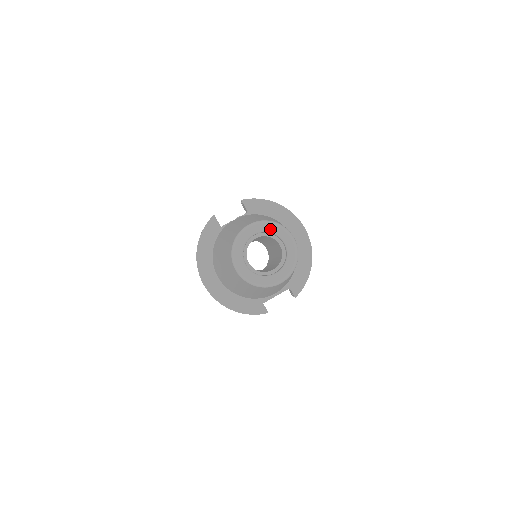
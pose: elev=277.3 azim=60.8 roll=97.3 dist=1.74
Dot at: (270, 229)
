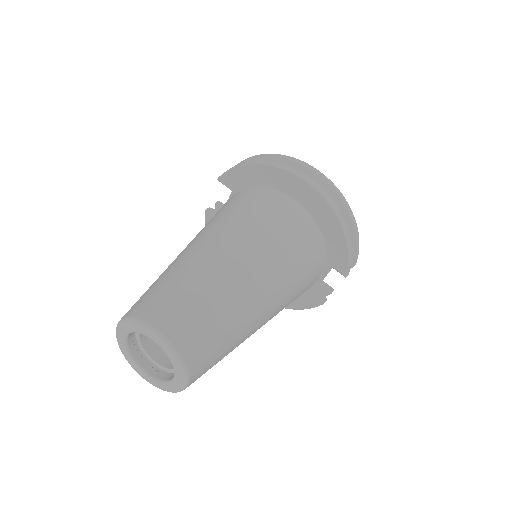
Dot at: (132, 329)
